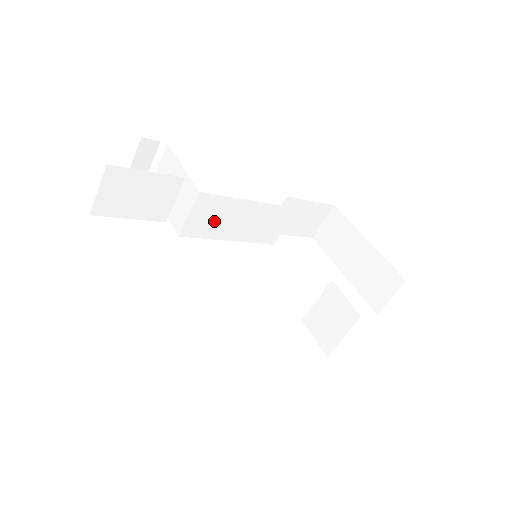
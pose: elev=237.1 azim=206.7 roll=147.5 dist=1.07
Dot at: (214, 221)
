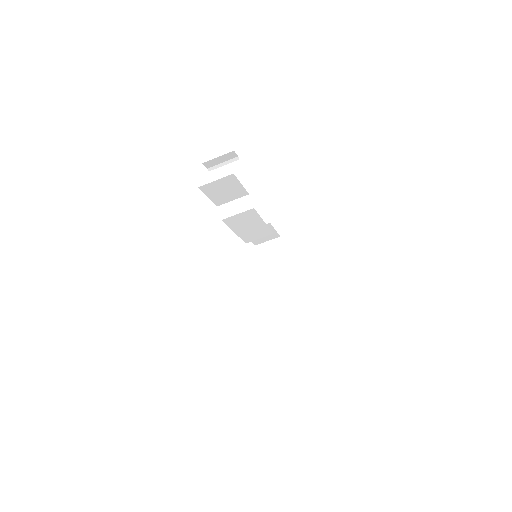
Dot at: (241, 222)
